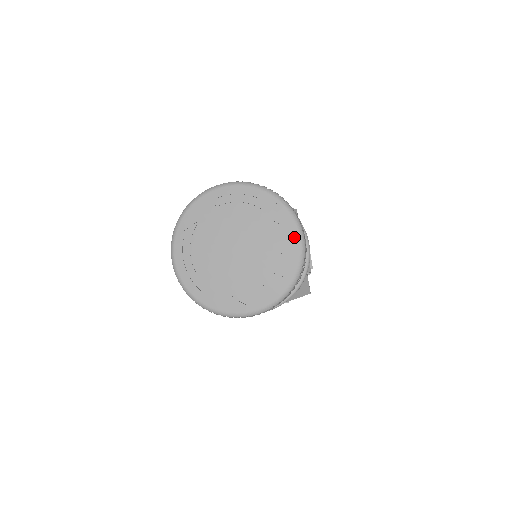
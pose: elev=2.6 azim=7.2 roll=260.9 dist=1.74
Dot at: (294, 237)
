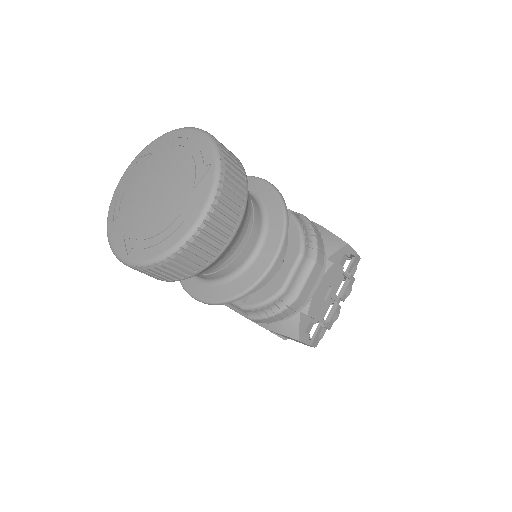
Dot at: (198, 206)
